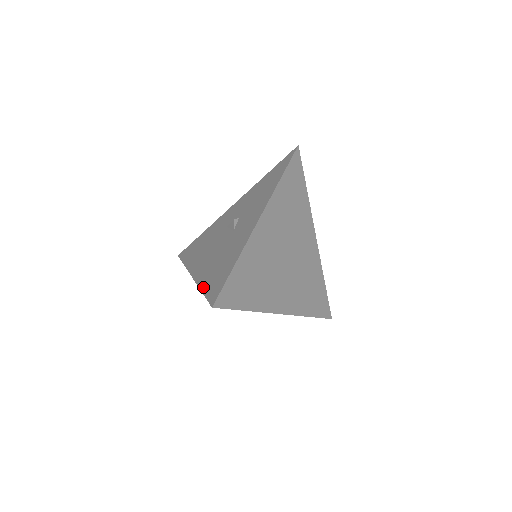
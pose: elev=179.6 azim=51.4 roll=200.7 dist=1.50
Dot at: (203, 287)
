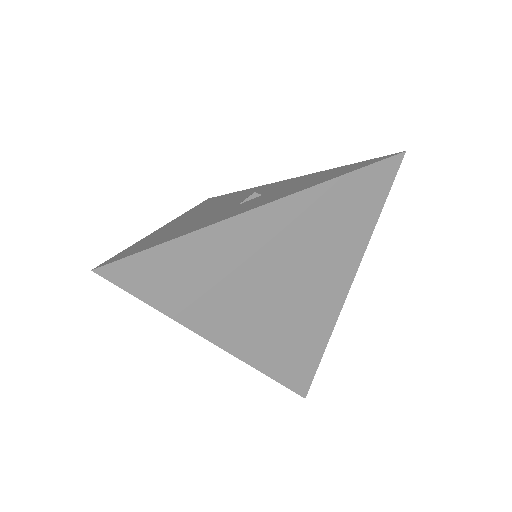
Dot at: (138, 242)
